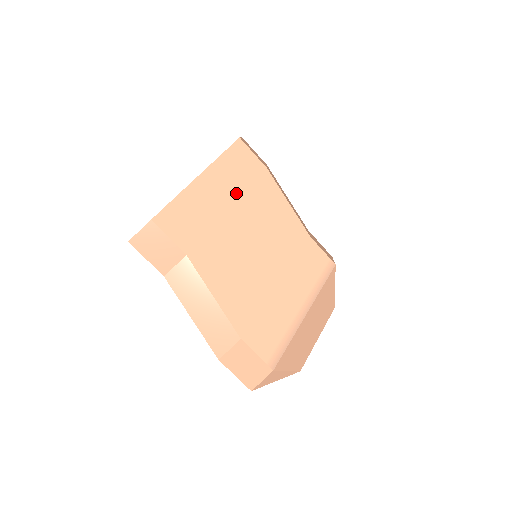
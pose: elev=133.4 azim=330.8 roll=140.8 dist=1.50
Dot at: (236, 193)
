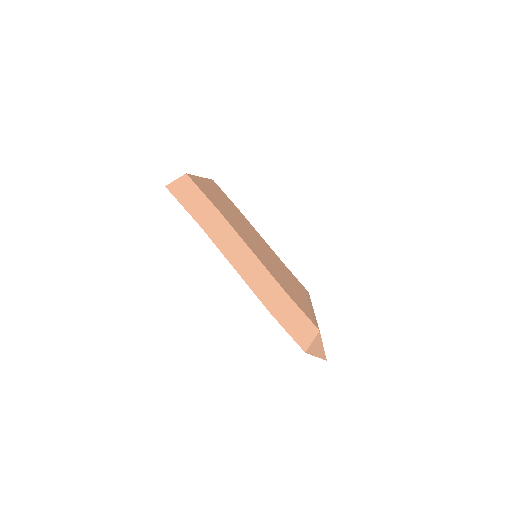
Dot at: (228, 205)
